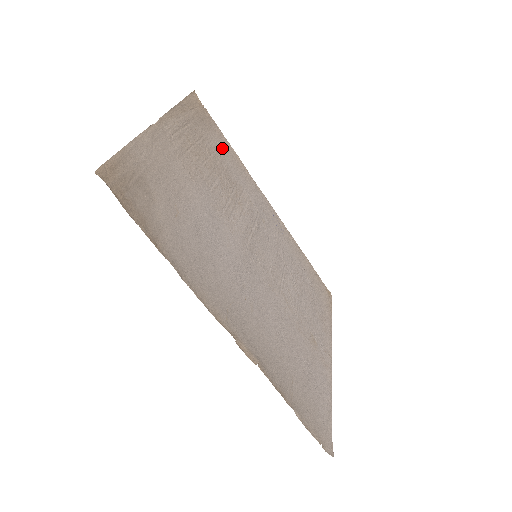
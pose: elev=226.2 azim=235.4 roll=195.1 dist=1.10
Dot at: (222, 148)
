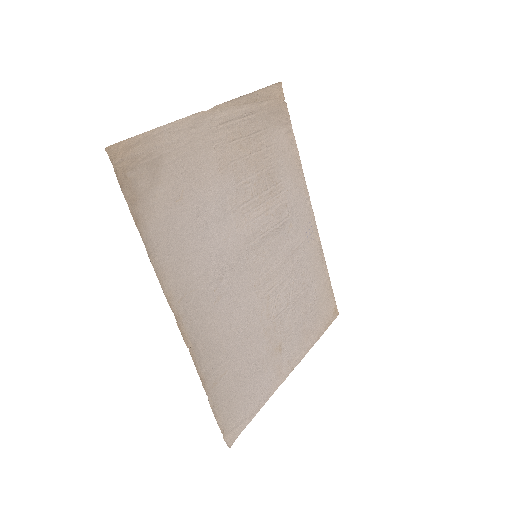
Dot at: (282, 145)
